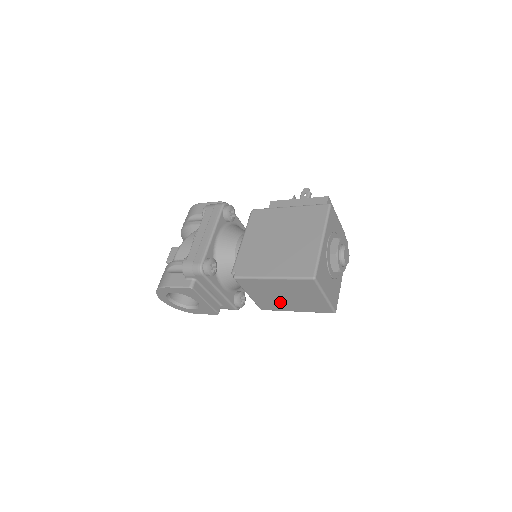
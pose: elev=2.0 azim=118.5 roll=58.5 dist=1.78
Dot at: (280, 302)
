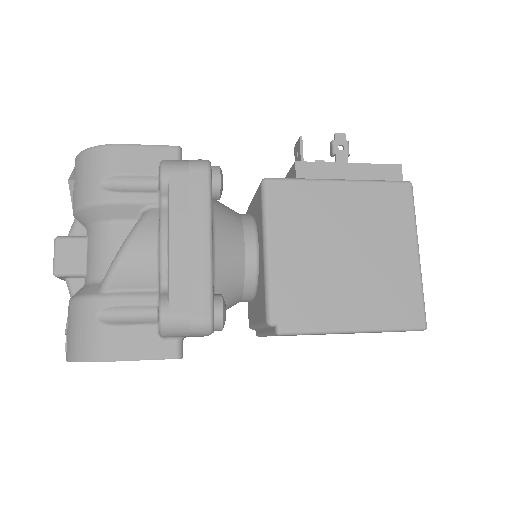
Dot at: occluded
